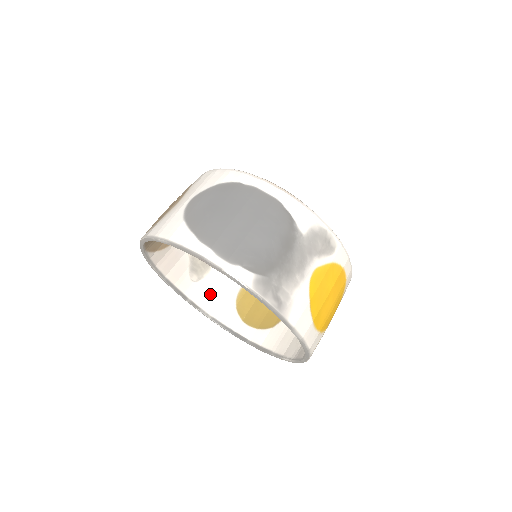
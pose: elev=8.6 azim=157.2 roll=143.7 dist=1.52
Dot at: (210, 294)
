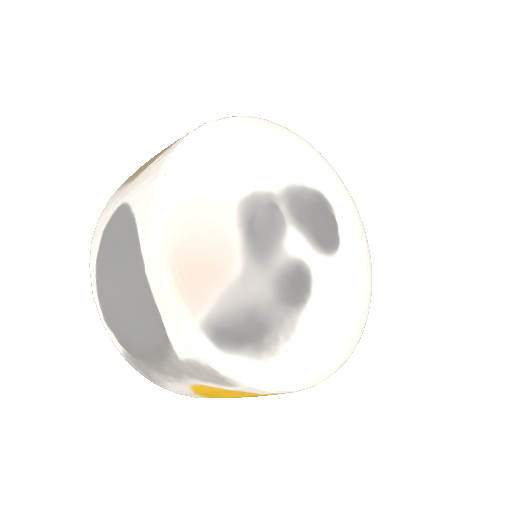
Dot at: occluded
